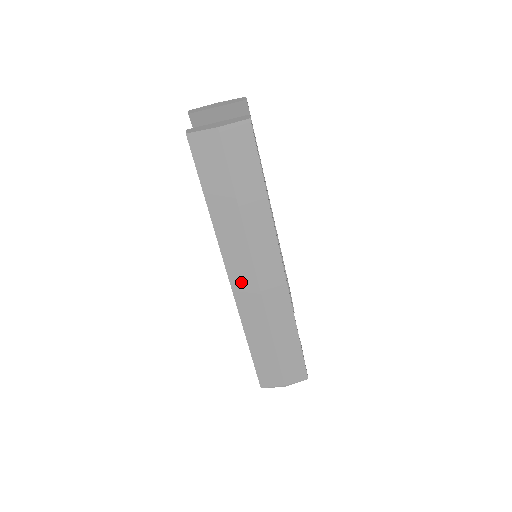
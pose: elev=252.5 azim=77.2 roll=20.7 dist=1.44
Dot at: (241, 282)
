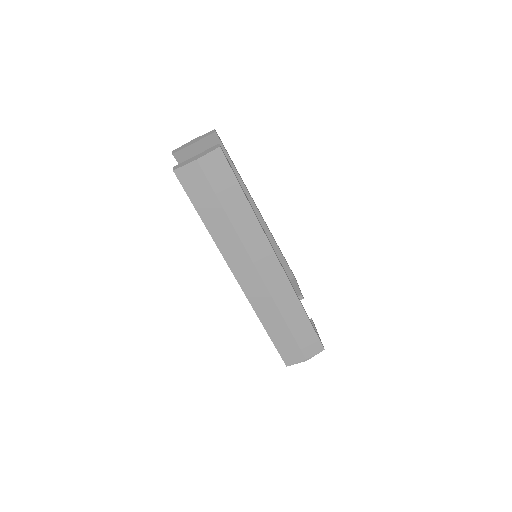
Dot at: (246, 279)
